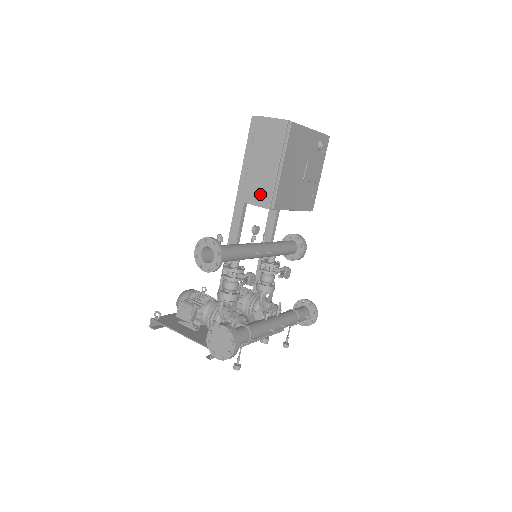
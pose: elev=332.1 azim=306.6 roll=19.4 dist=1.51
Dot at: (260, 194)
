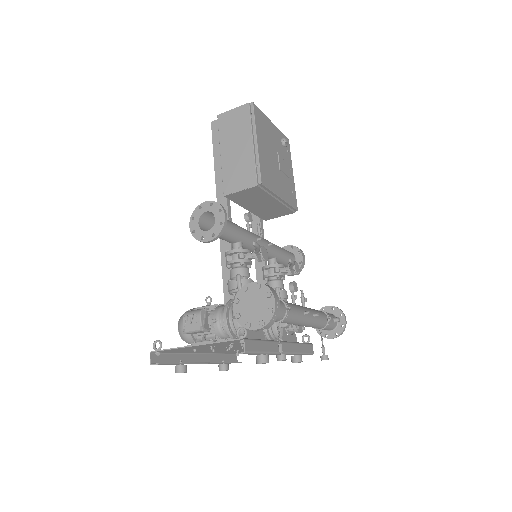
Dot at: (242, 177)
